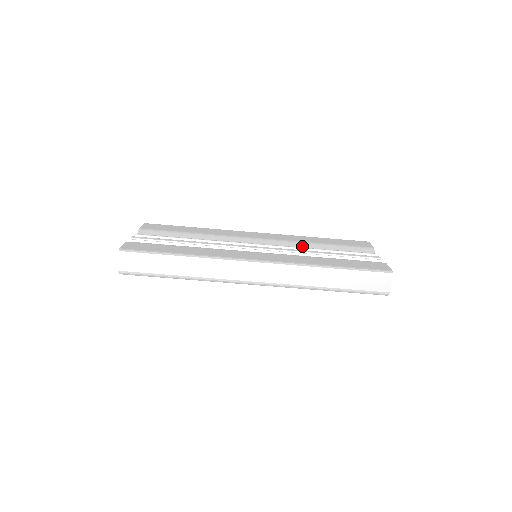
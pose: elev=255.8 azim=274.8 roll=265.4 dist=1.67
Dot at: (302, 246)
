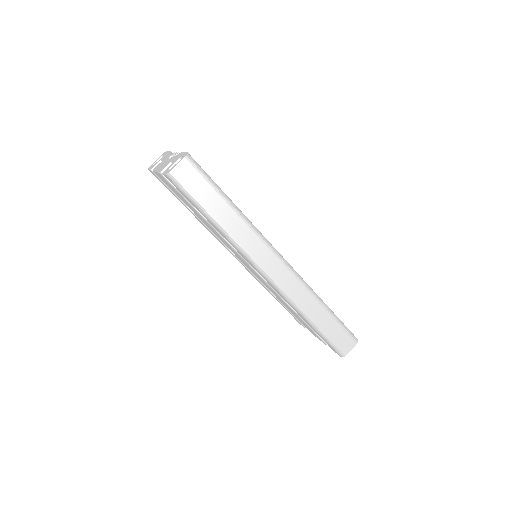
Dot at: occluded
